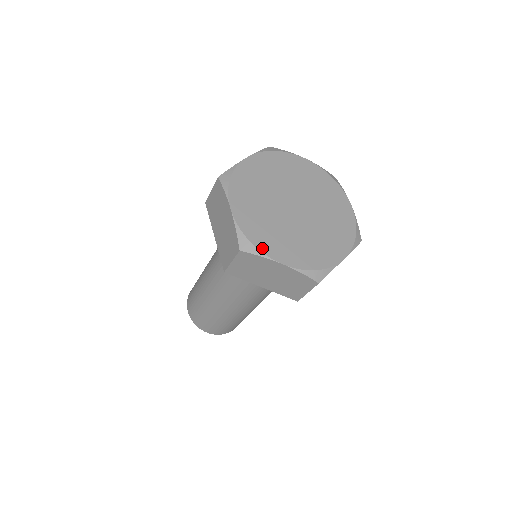
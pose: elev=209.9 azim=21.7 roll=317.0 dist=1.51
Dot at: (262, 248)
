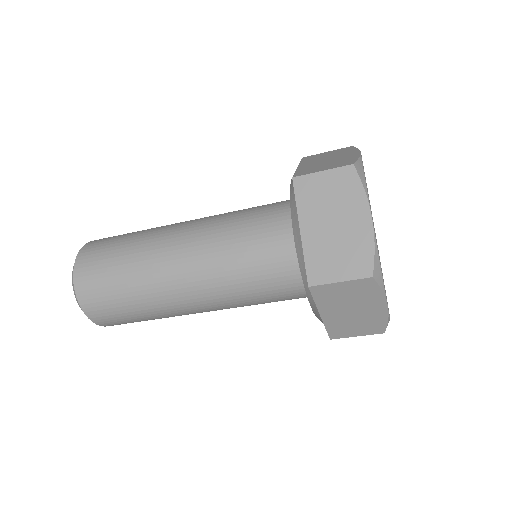
Dot at: occluded
